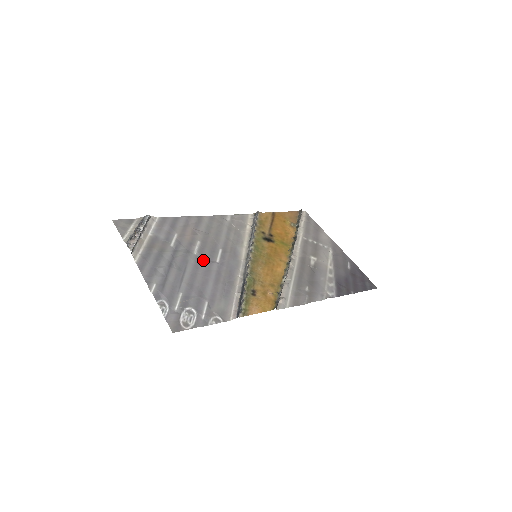
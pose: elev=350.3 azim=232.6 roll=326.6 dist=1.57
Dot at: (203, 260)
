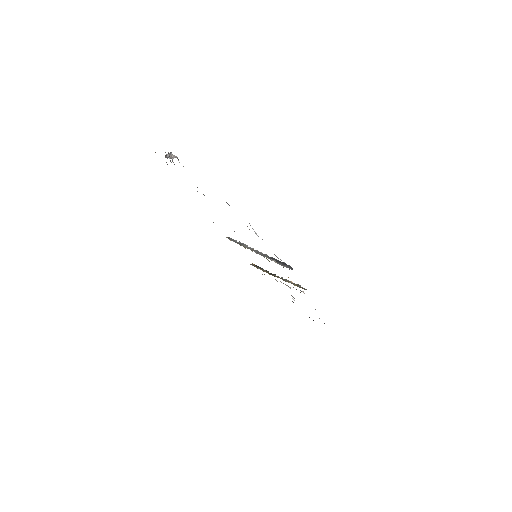
Dot at: occluded
